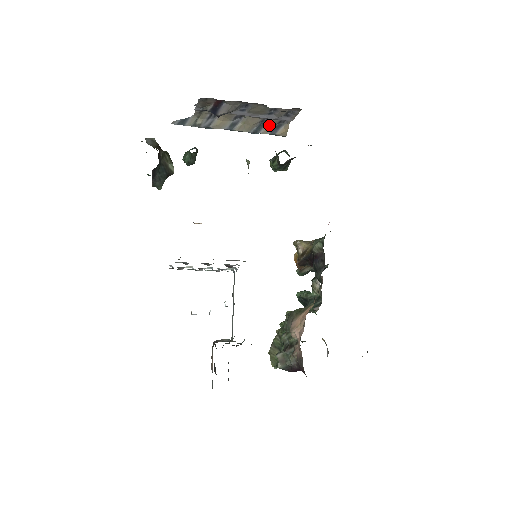
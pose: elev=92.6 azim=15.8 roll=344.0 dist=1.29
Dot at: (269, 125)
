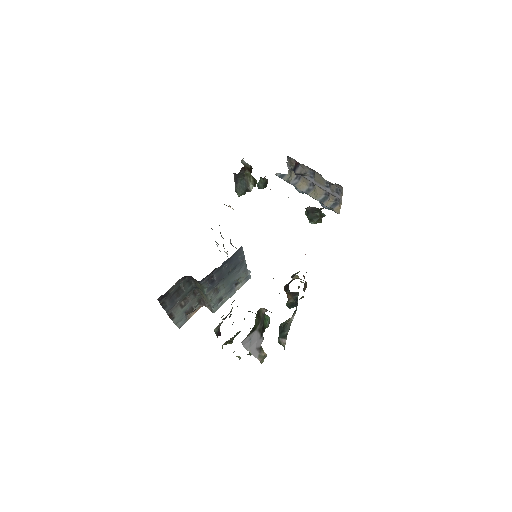
Dot at: (330, 200)
